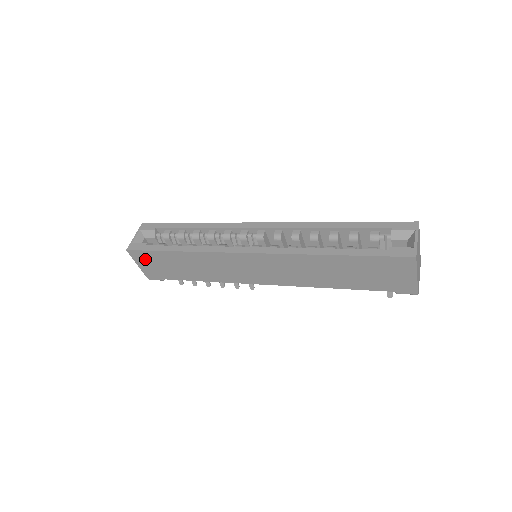
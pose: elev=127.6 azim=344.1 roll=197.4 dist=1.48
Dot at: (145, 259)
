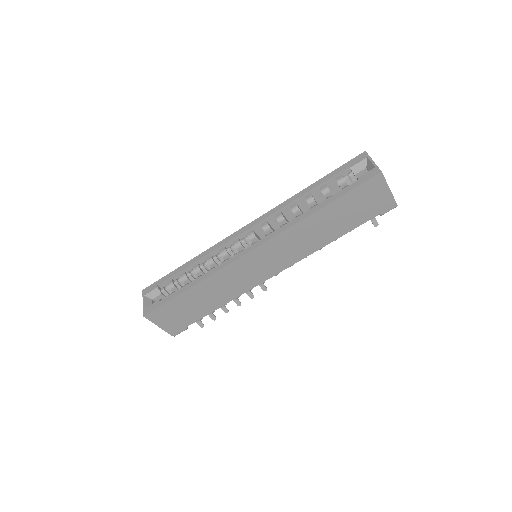
Dot at: (164, 315)
